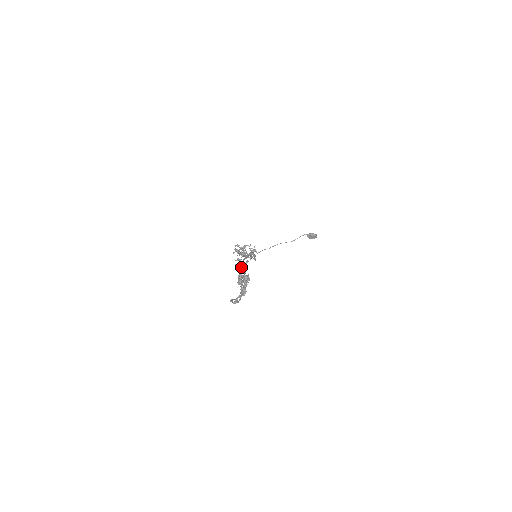
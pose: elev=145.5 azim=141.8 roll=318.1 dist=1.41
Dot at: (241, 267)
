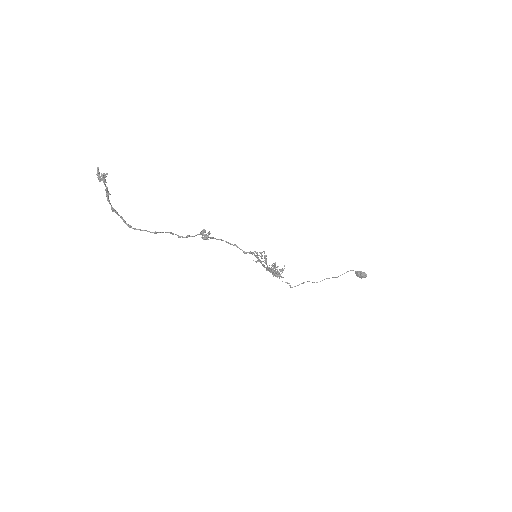
Dot at: (204, 238)
